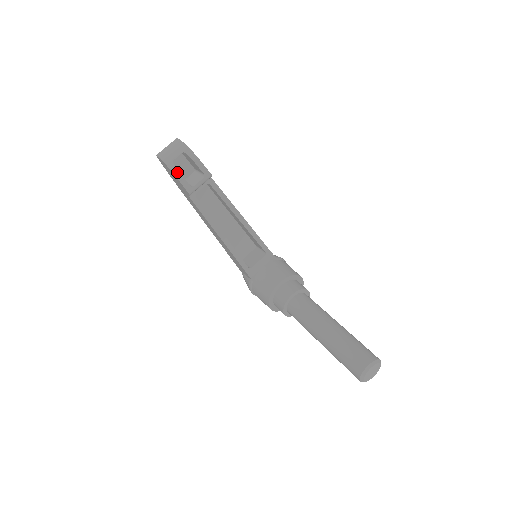
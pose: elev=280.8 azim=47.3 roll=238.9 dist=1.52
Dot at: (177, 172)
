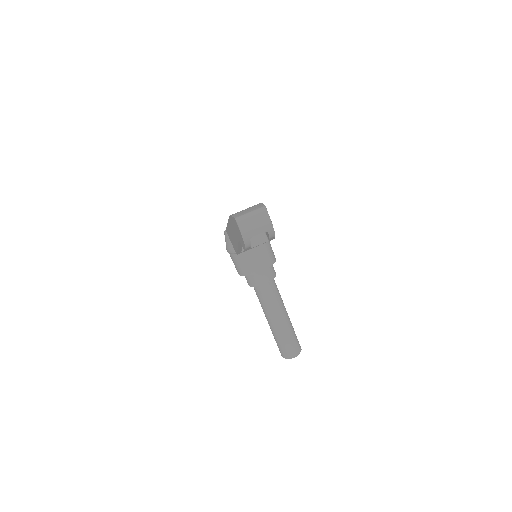
Dot at: (249, 245)
